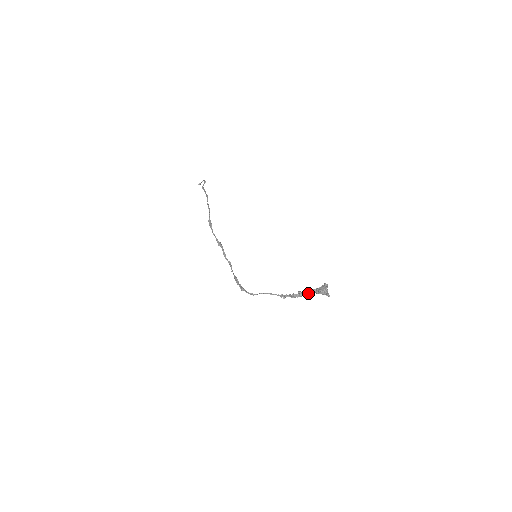
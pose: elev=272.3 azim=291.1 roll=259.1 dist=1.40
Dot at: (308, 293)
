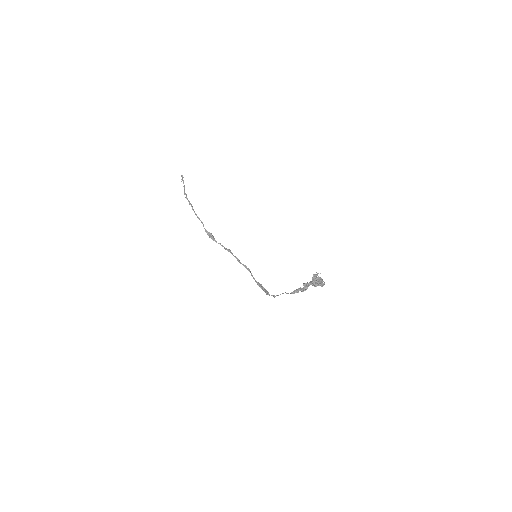
Dot at: (309, 285)
